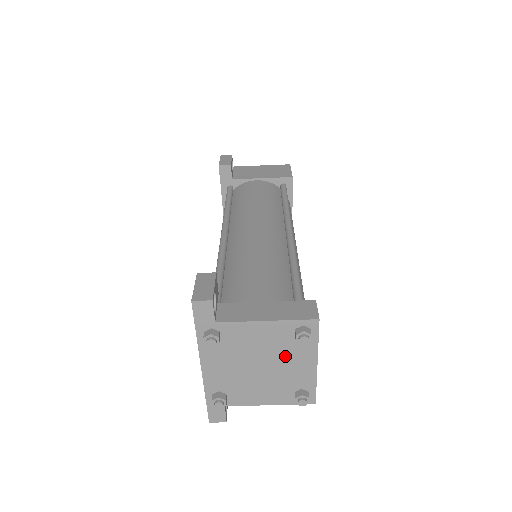
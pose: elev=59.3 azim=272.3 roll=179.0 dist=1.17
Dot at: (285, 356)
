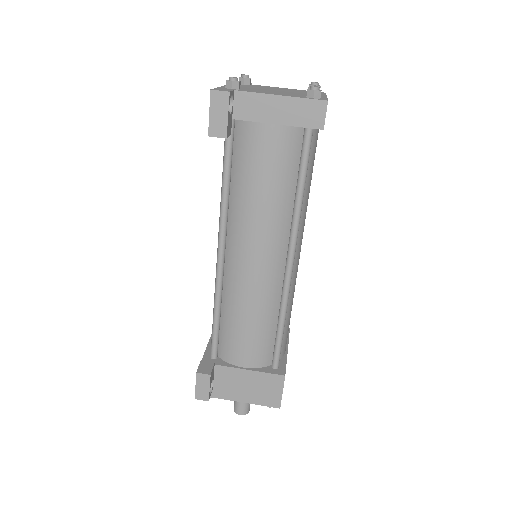
Dot at: occluded
